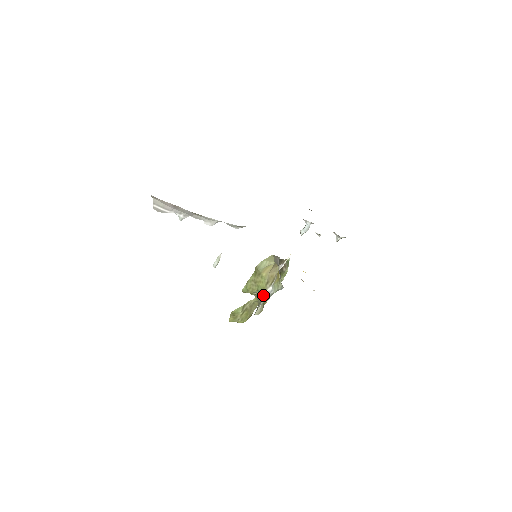
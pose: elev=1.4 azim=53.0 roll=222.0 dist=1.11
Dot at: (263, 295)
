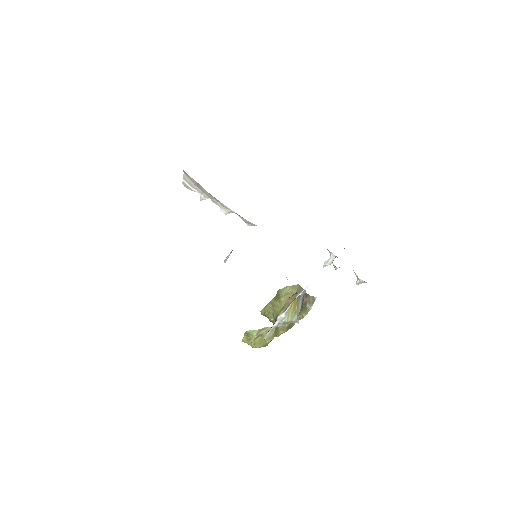
Dot at: (276, 321)
